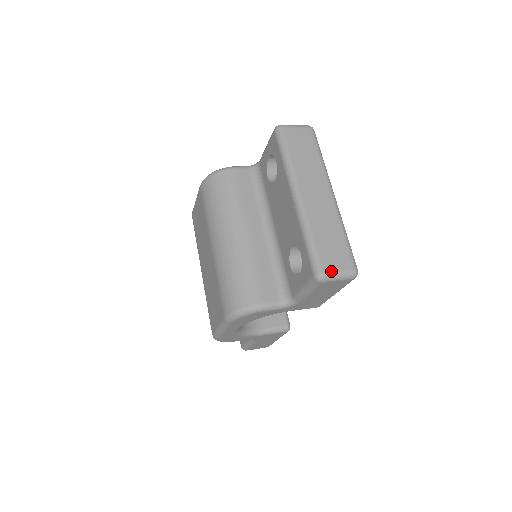
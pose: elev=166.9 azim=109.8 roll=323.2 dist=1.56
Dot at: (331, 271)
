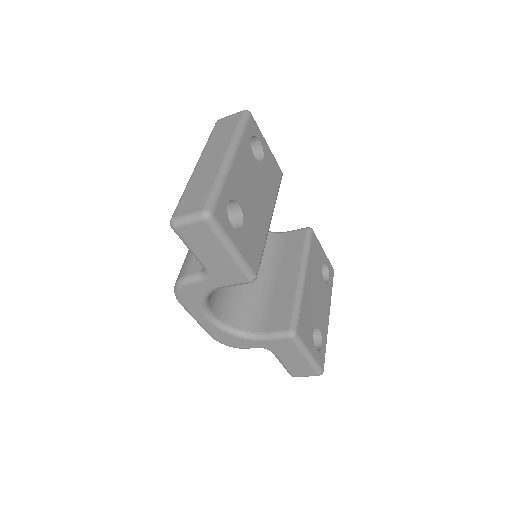
Dot at: (180, 215)
